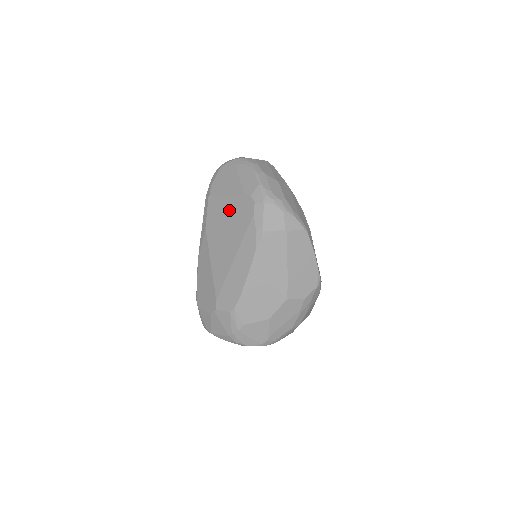
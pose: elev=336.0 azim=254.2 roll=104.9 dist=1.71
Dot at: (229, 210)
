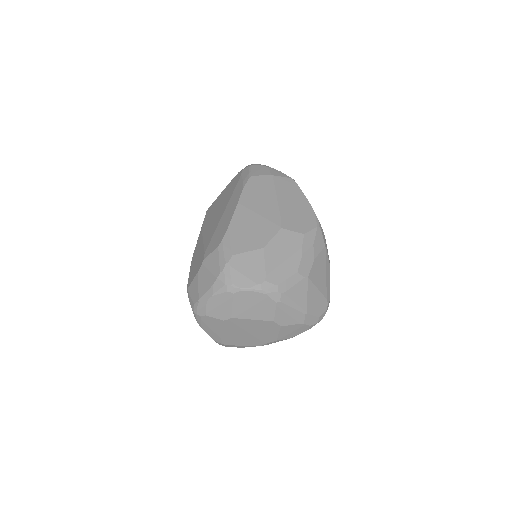
Dot at: (222, 196)
